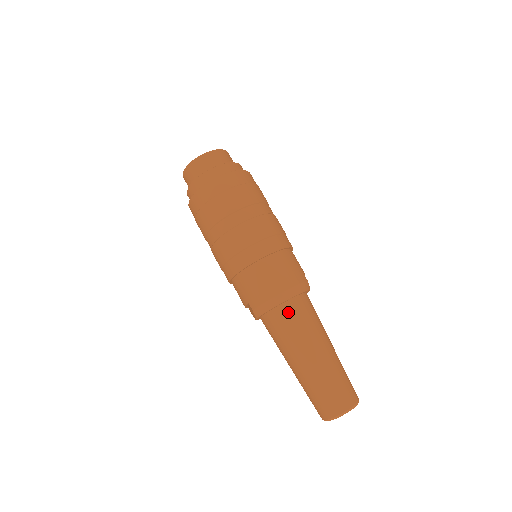
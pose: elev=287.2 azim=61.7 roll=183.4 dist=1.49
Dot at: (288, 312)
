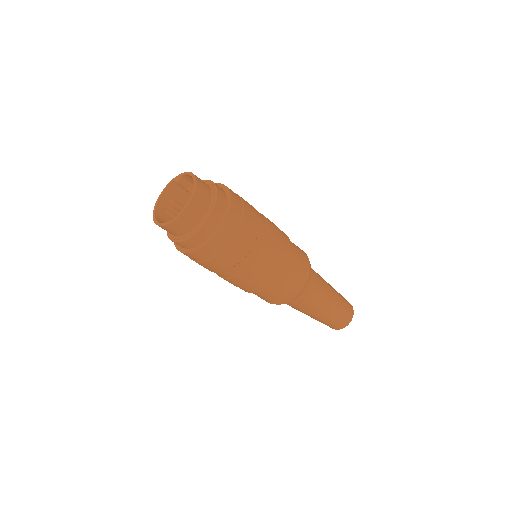
Dot at: (313, 278)
